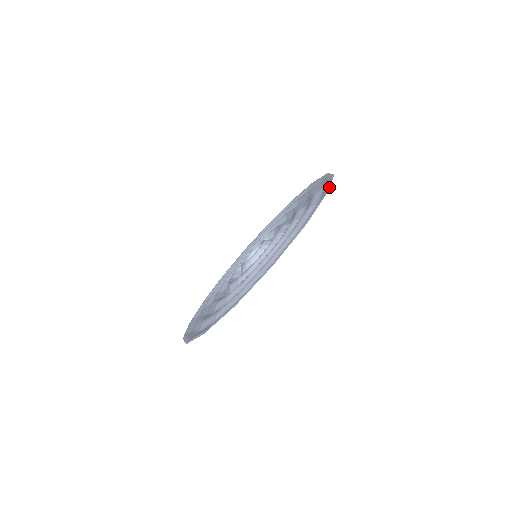
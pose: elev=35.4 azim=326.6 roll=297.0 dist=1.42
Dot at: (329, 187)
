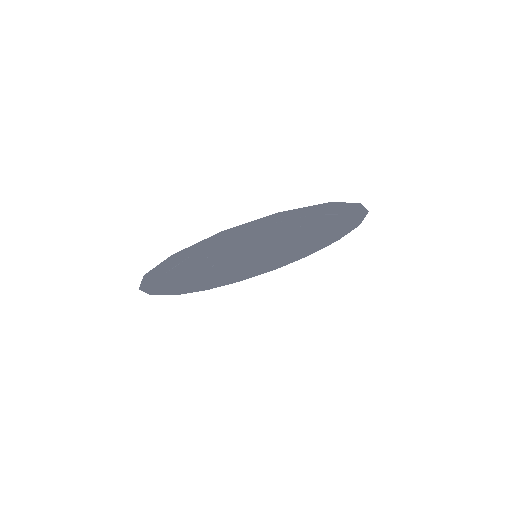
Dot at: occluded
